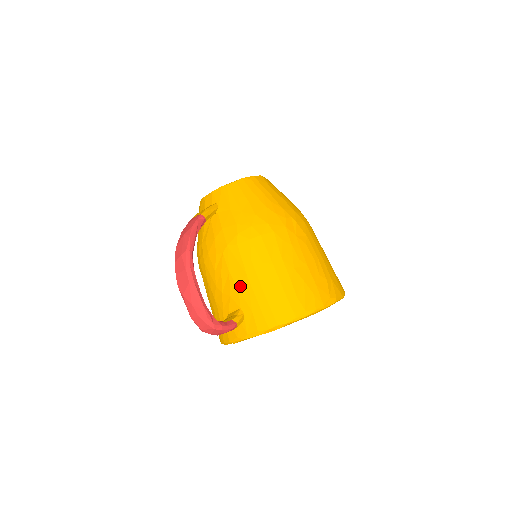
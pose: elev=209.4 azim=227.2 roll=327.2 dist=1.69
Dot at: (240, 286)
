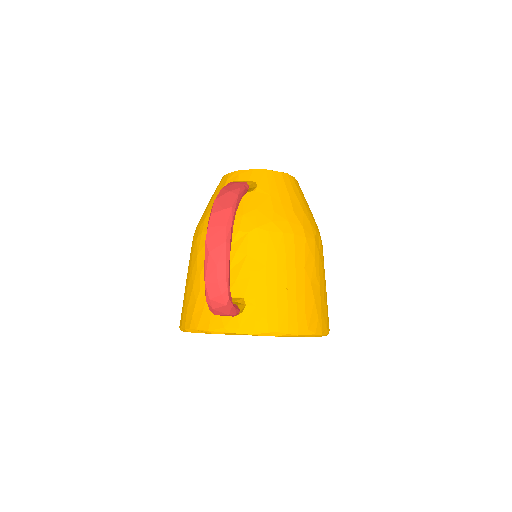
Dot at: (254, 274)
